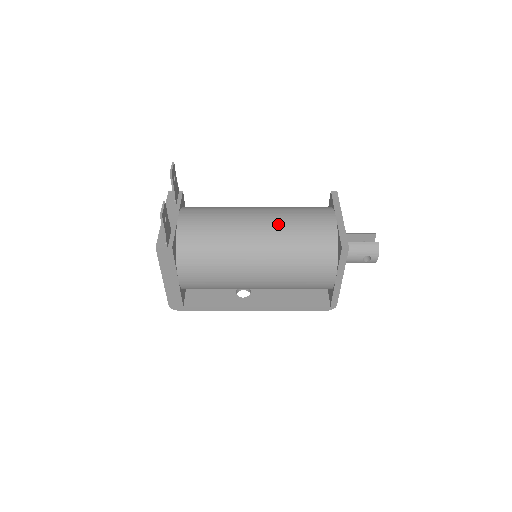
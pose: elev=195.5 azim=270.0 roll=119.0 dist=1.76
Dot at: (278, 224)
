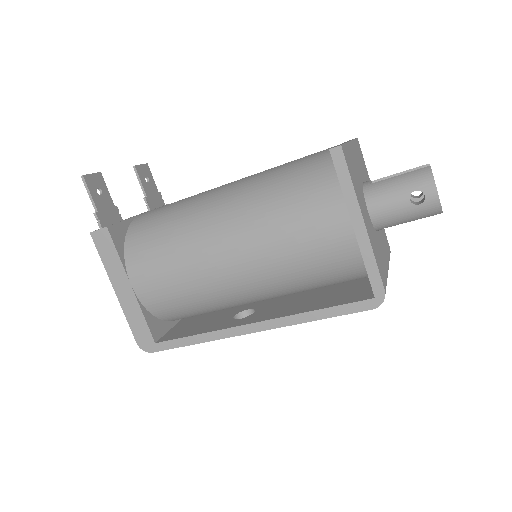
Dot at: (254, 176)
